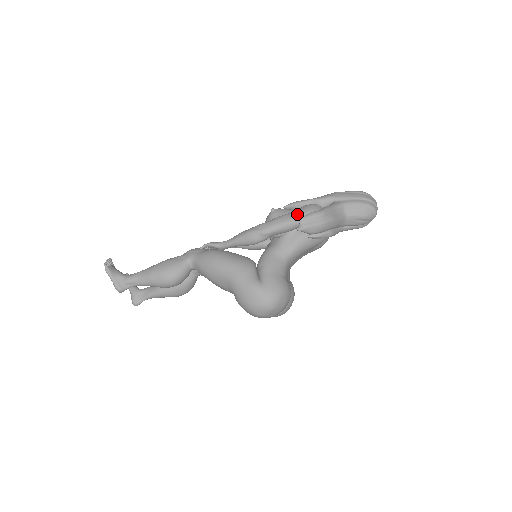
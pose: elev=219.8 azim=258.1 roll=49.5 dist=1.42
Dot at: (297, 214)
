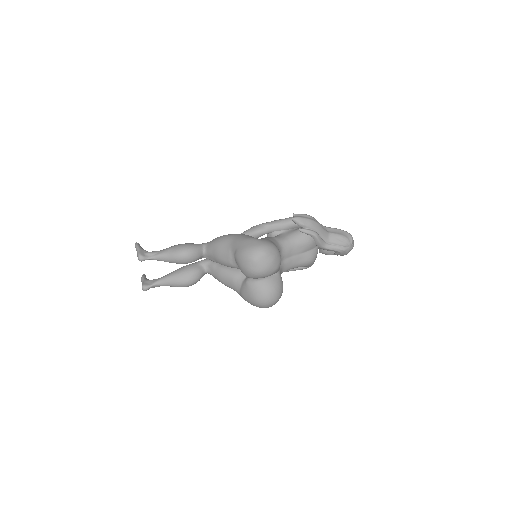
Dot at: occluded
